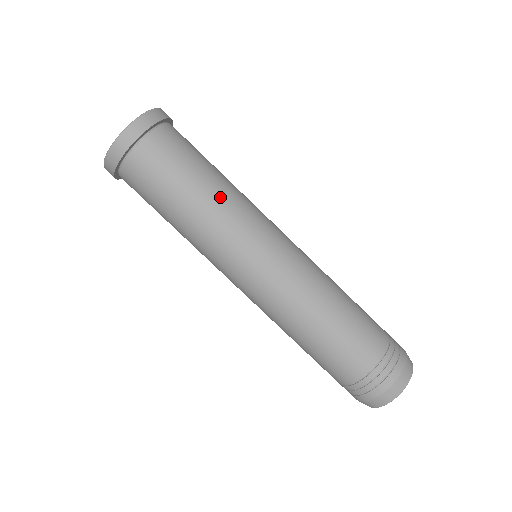
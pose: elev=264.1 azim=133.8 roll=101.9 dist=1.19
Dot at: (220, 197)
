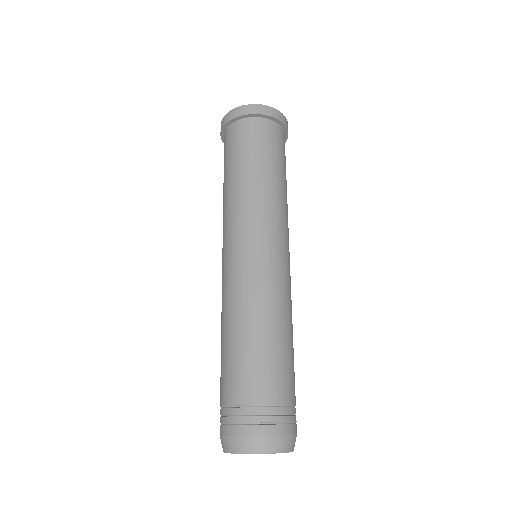
Dot at: (266, 187)
